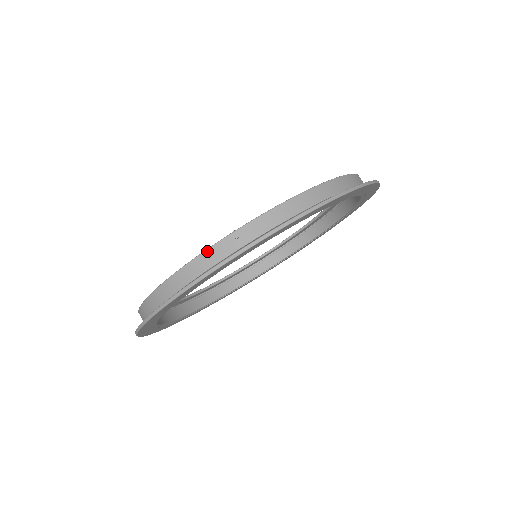
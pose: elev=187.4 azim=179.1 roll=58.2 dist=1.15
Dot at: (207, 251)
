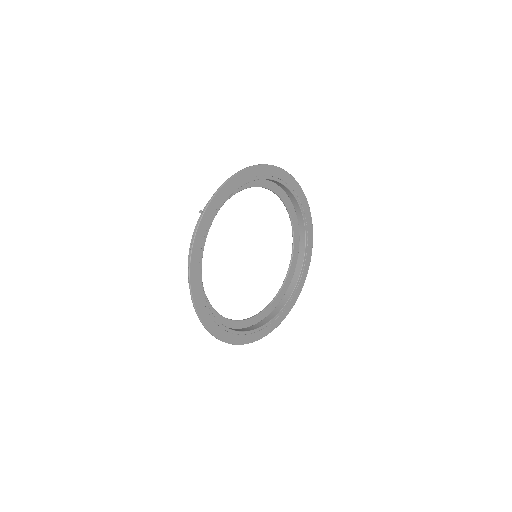
Dot at: (194, 230)
